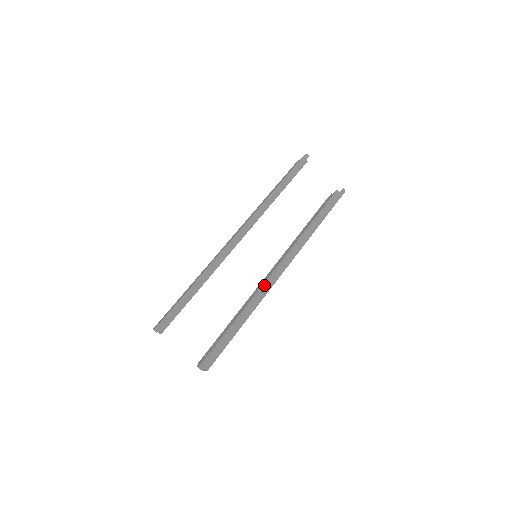
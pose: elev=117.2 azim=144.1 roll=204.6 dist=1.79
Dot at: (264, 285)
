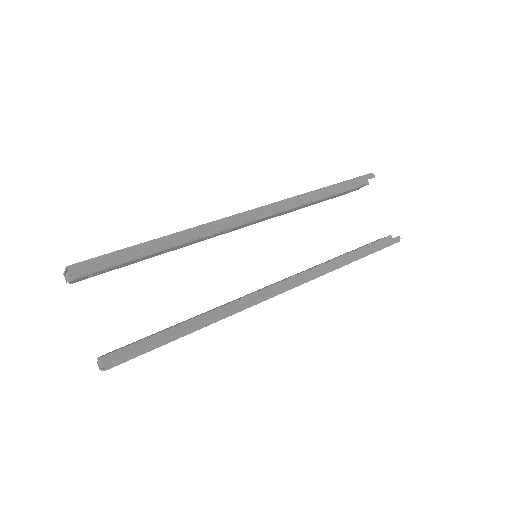
Dot at: (250, 295)
